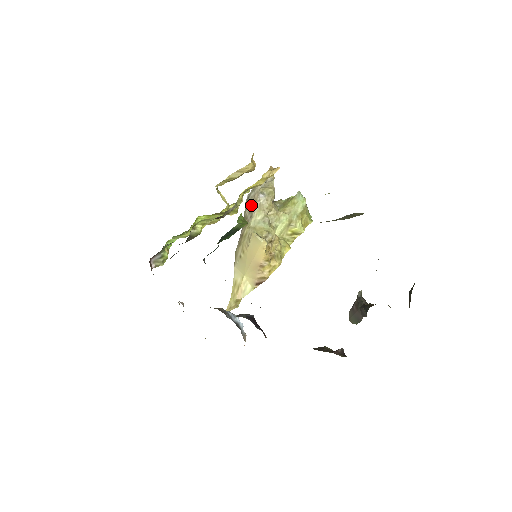
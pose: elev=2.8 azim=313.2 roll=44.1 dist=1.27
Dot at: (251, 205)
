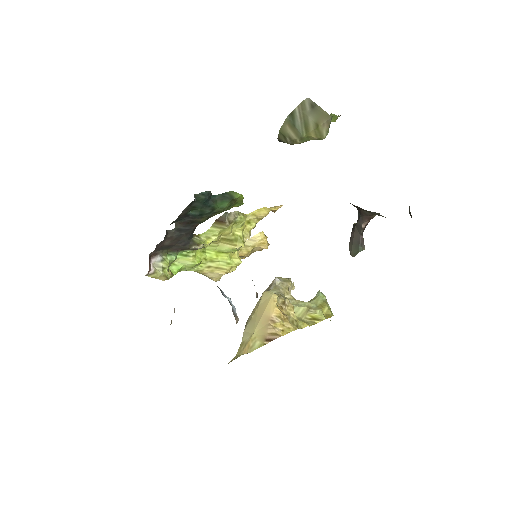
Dot at: (267, 290)
